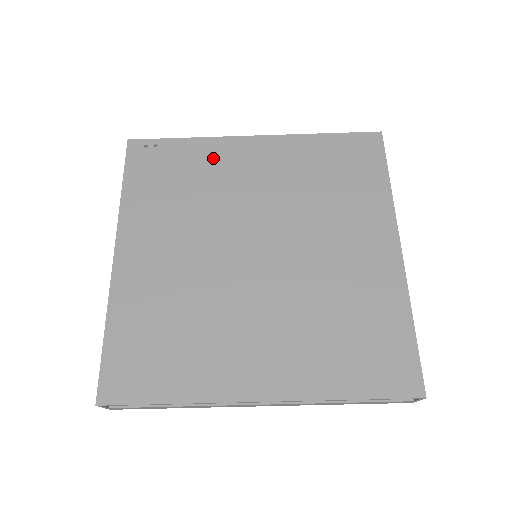
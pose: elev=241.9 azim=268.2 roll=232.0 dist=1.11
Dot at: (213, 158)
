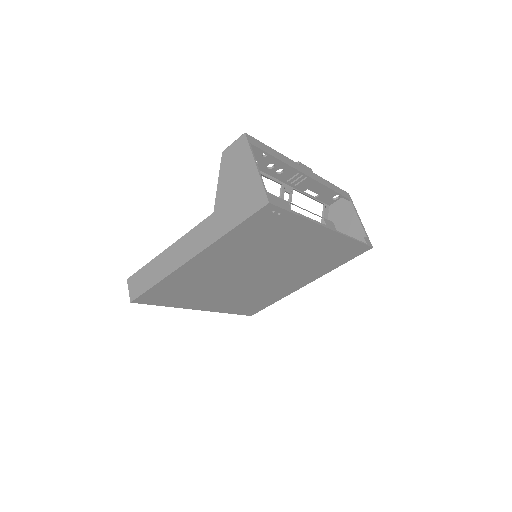
Dot at: (296, 232)
